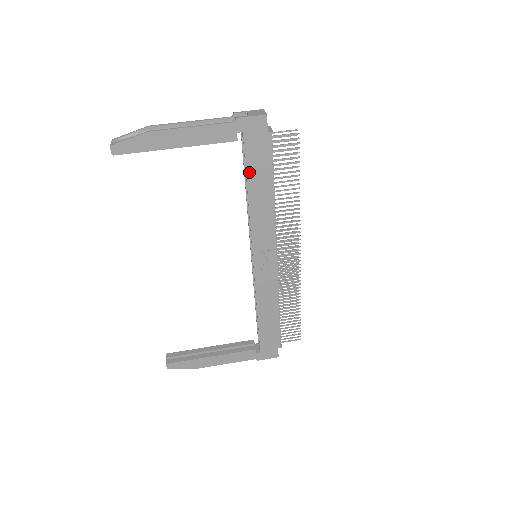
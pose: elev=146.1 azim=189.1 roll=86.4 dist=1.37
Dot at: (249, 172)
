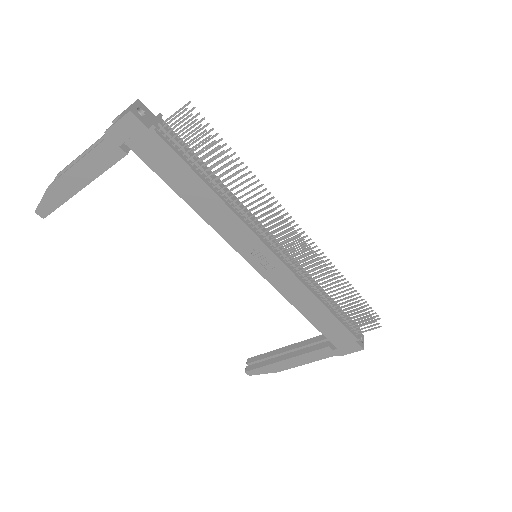
Dot at: (167, 180)
